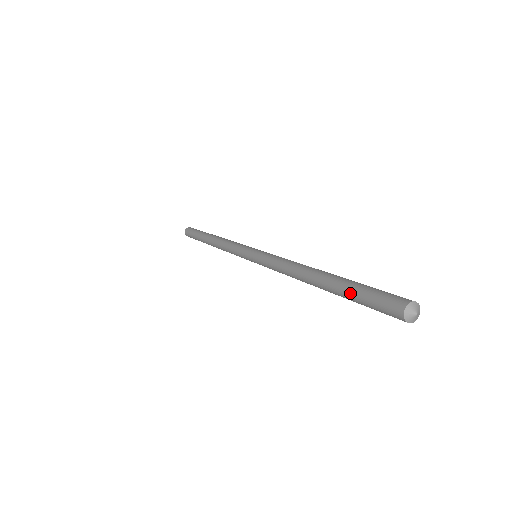
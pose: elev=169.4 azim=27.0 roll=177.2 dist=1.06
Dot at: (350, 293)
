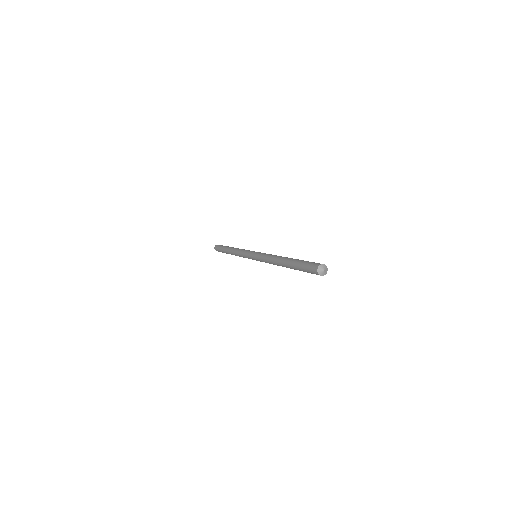
Dot at: (300, 261)
